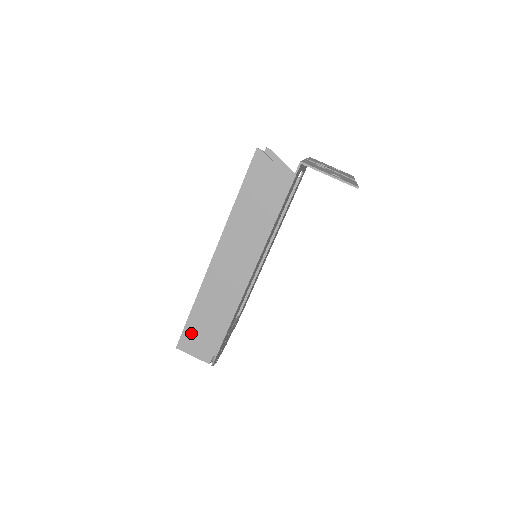
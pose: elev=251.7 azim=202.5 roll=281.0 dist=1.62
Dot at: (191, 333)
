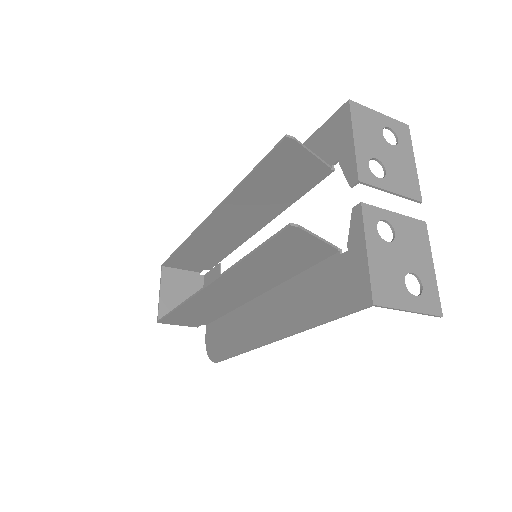
Dot at: (175, 318)
